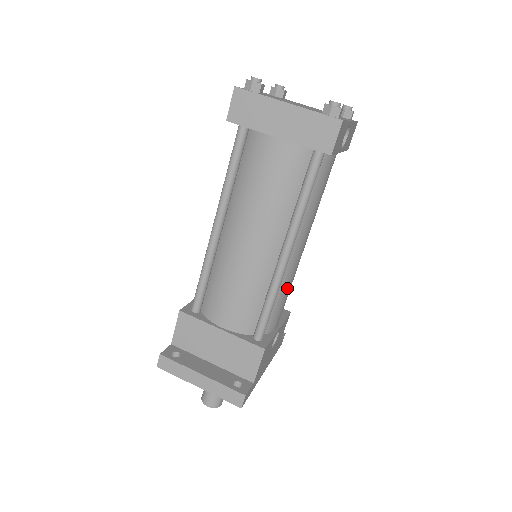
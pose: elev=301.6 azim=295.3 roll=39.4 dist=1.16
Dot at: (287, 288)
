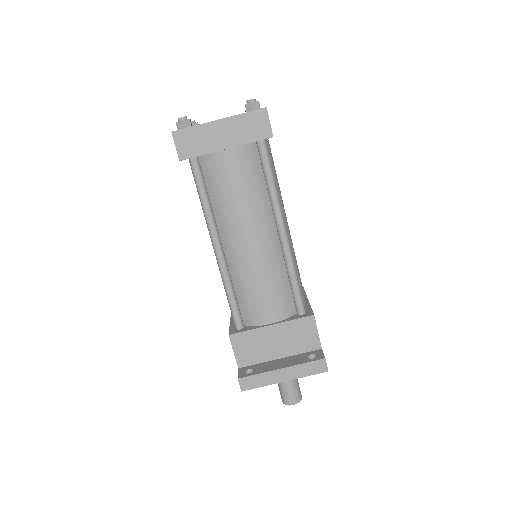
Dot at: (296, 262)
